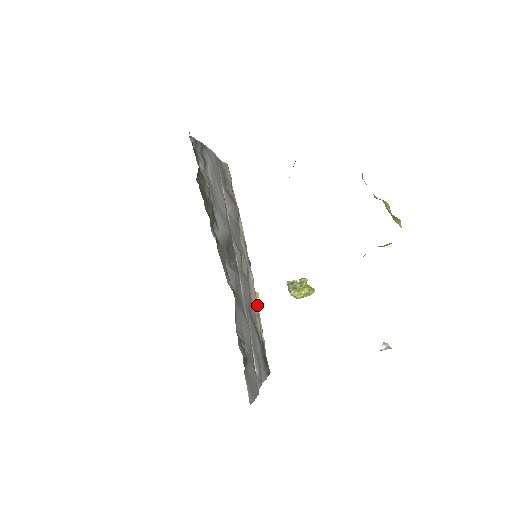
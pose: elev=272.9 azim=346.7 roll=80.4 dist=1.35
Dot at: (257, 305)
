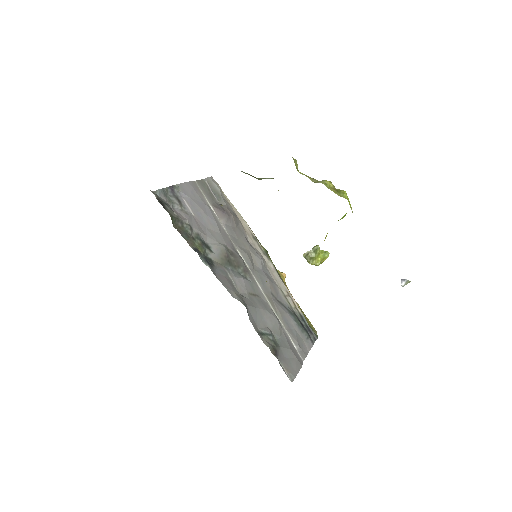
Dot at: (285, 286)
